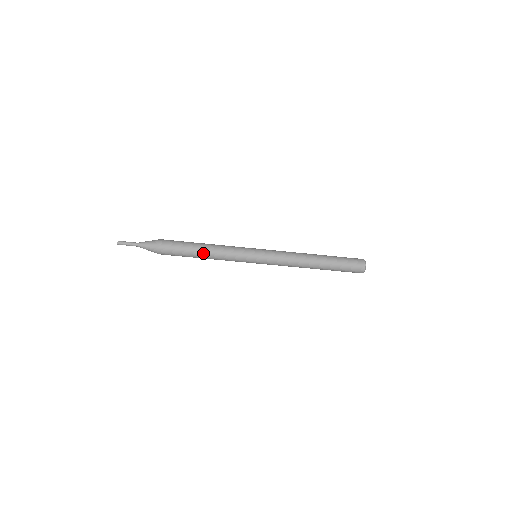
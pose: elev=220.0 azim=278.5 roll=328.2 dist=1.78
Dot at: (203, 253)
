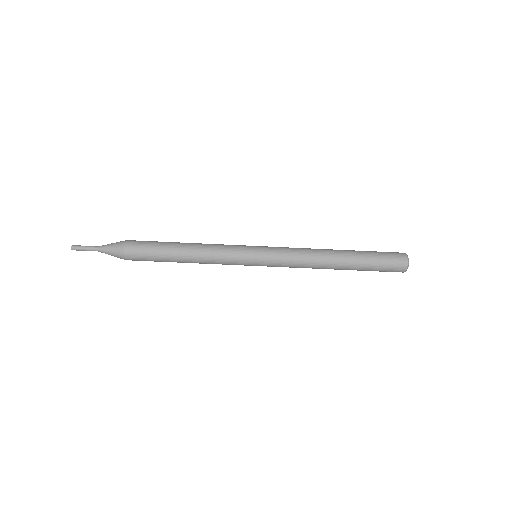
Dot at: (184, 251)
